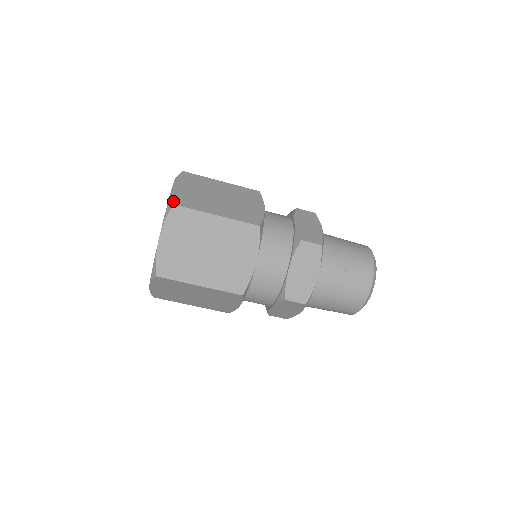
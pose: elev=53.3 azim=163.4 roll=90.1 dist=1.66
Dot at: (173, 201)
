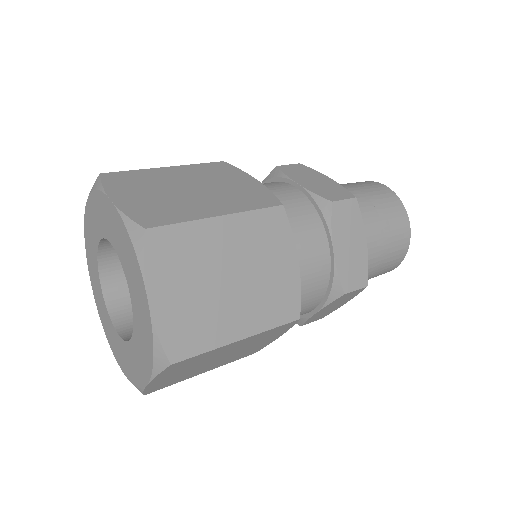
Dot at: (139, 224)
